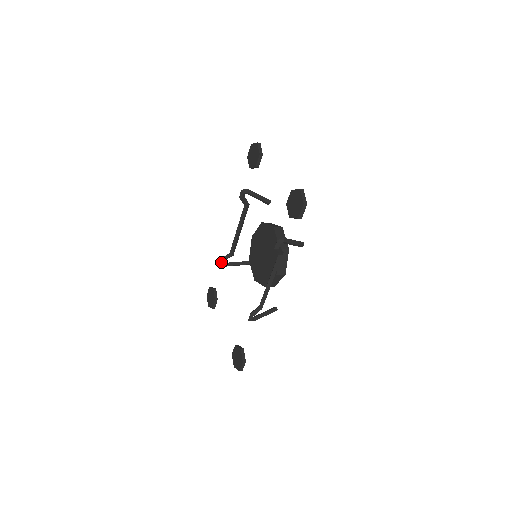
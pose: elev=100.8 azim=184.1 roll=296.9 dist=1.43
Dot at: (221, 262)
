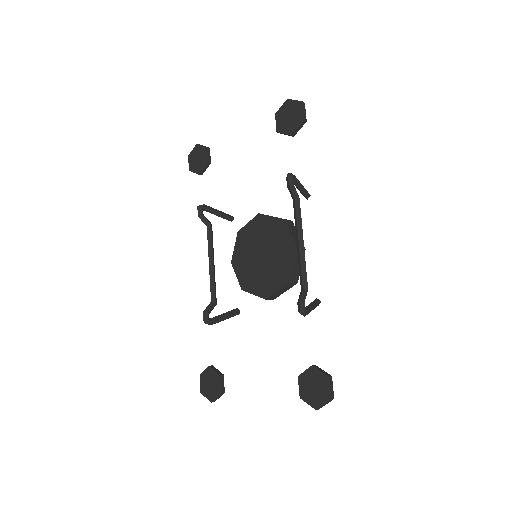
Dot at: (205, 317)
